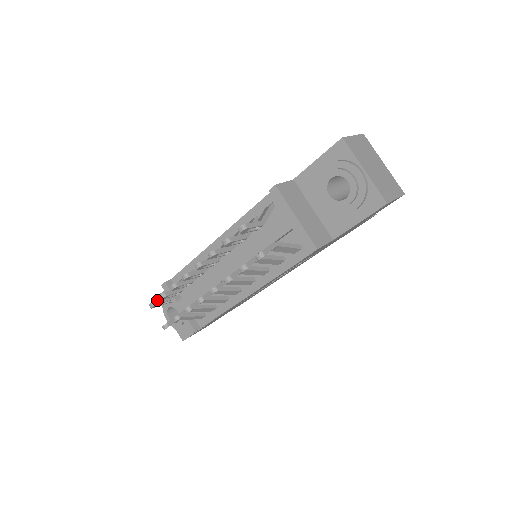
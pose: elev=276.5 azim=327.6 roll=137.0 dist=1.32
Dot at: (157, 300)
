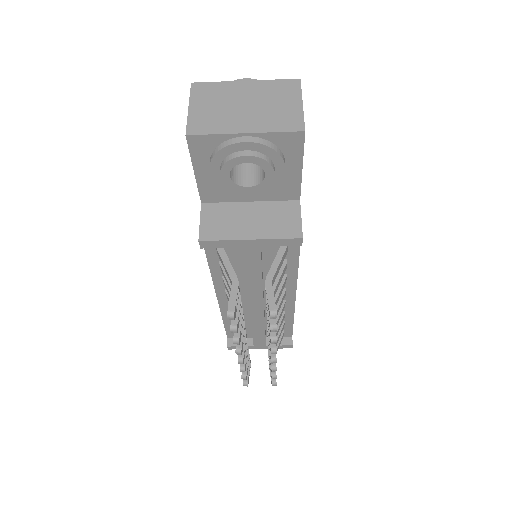
Dot at: occluded
